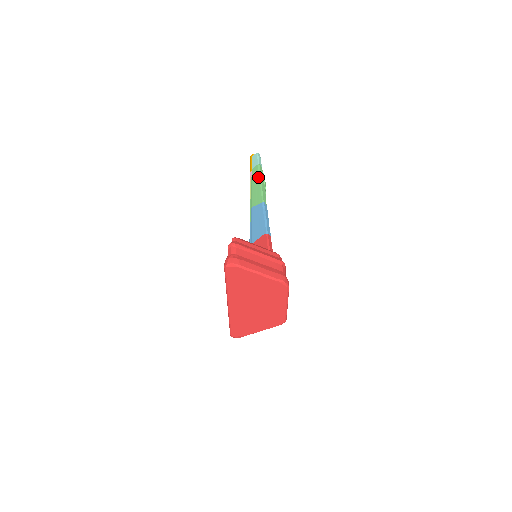
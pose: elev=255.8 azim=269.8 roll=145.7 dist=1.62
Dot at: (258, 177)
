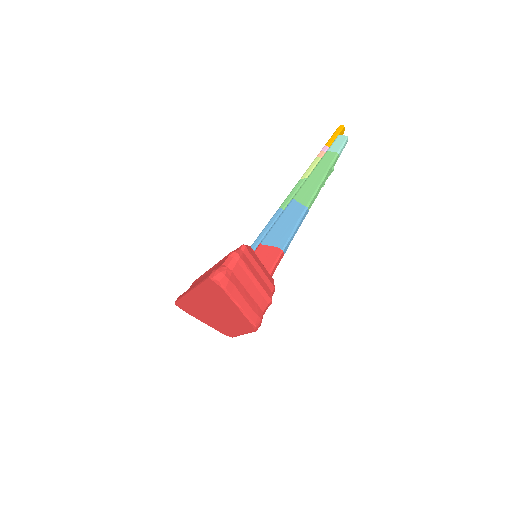
Dot at: (326, 169)
